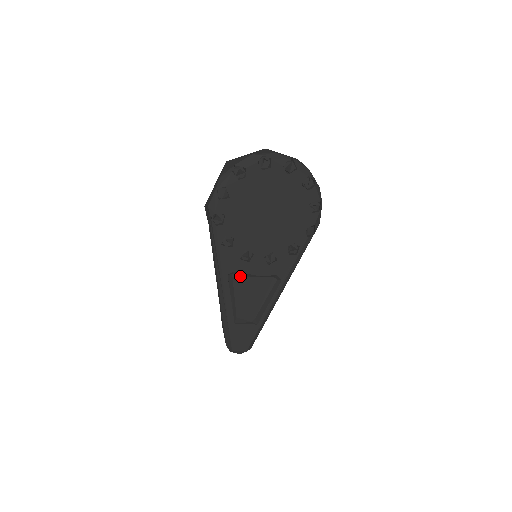
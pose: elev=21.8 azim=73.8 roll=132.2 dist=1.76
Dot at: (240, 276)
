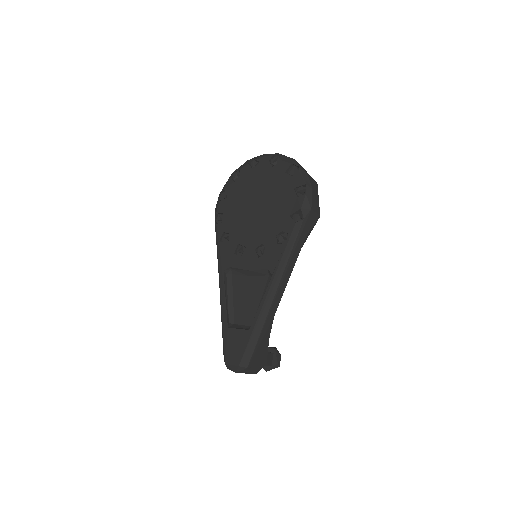
Dot at: (239, 276)
